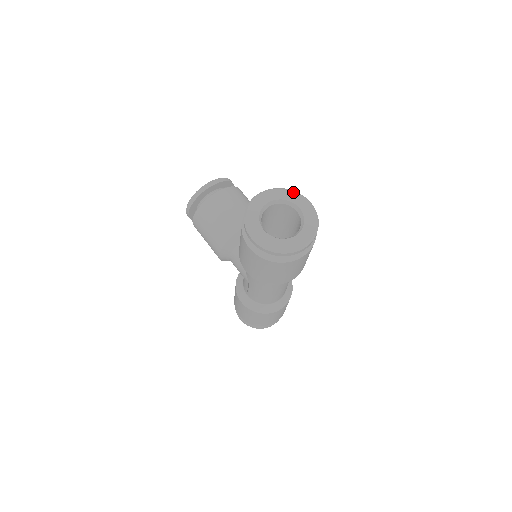
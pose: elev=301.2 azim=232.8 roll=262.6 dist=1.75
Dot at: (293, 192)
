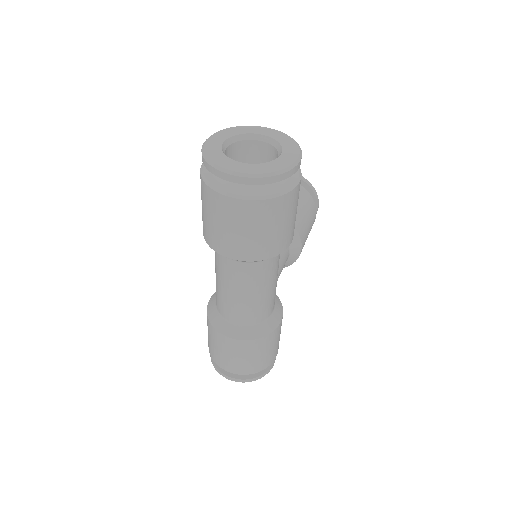
Dot at: (296, 145)
